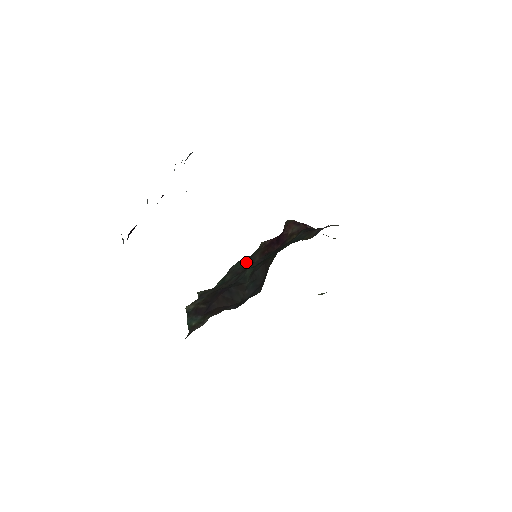
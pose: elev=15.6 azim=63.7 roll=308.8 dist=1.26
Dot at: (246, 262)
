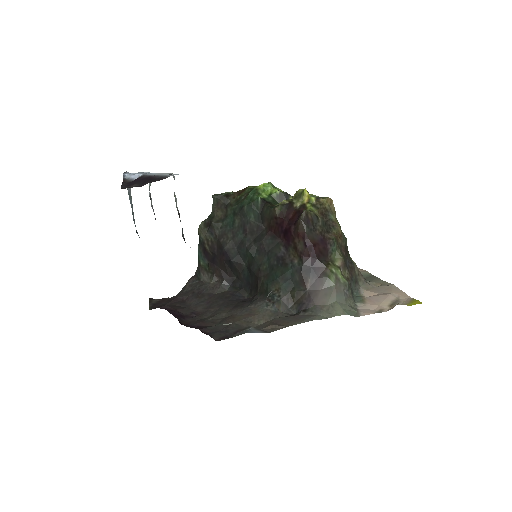
Dot at: (256, 216)
